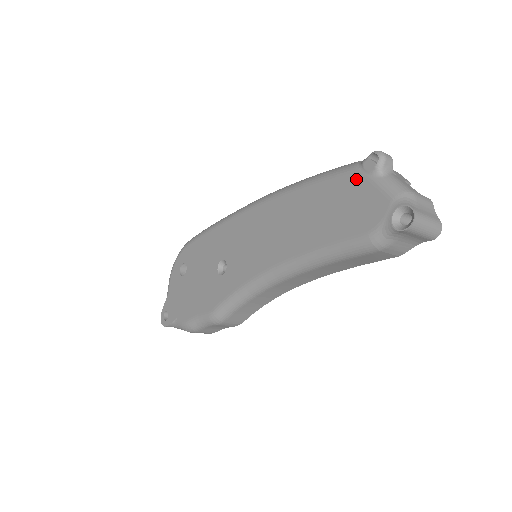
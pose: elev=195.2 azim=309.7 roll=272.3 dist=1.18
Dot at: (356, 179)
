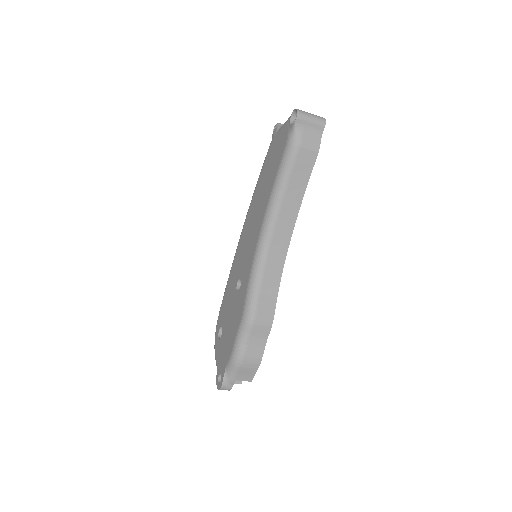
Dot at: (273, 143)
